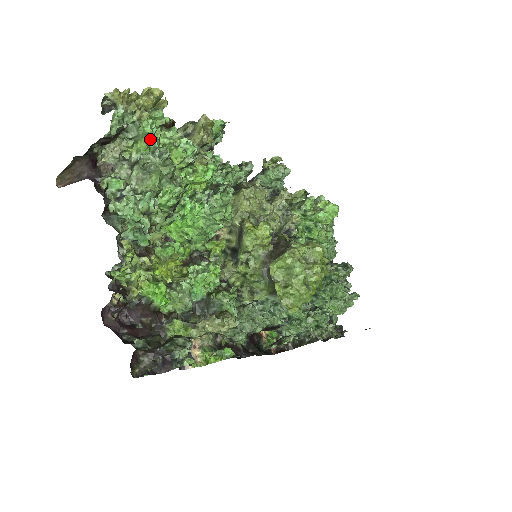
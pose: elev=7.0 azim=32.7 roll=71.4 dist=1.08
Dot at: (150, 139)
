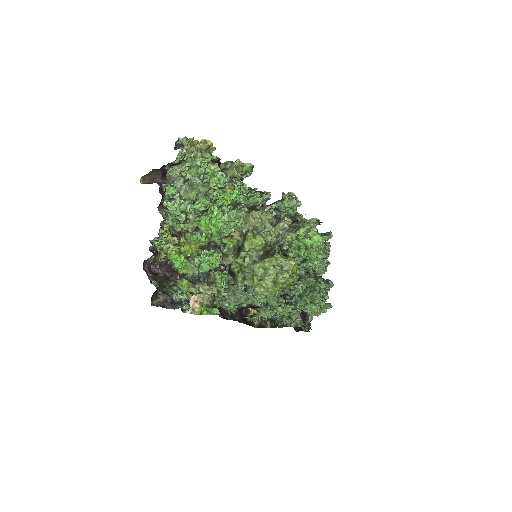
Dot at: (200, 168)
